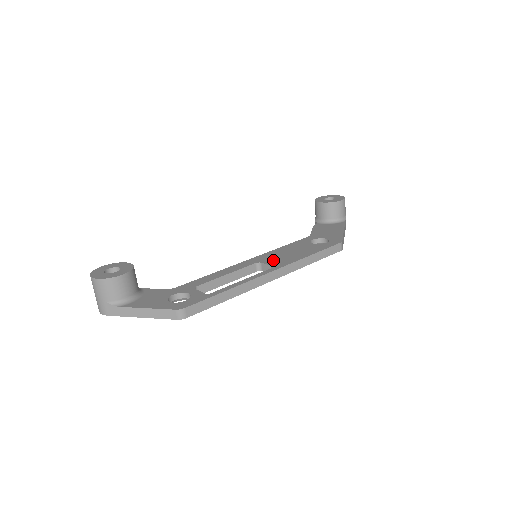
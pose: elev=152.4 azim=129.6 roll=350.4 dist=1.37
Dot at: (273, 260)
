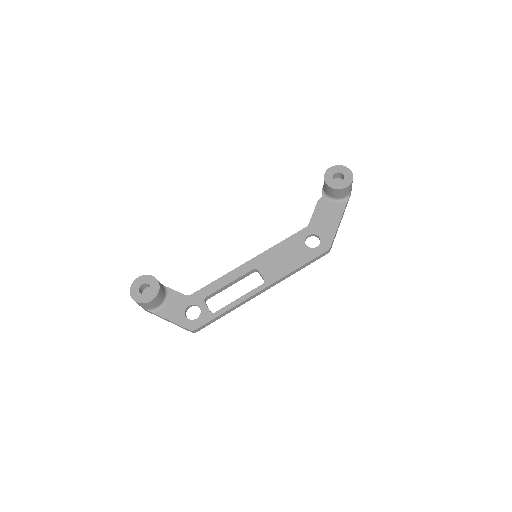
Dot at: (267, 269)
